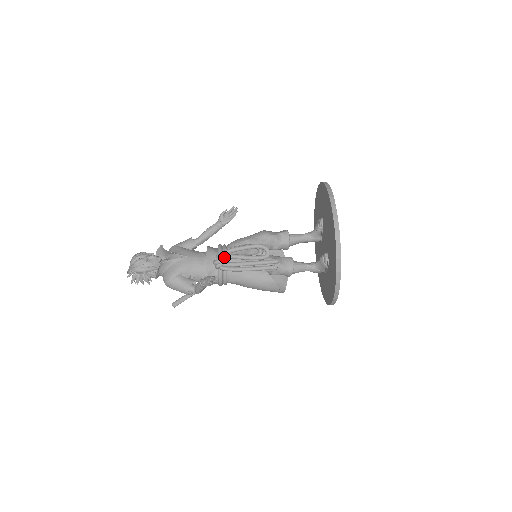
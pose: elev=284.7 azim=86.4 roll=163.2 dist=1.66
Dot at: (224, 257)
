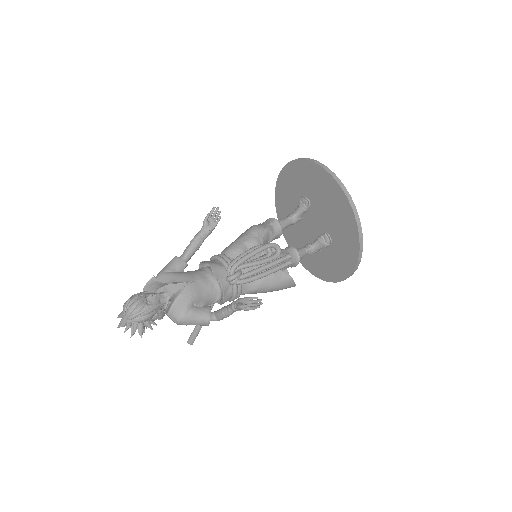
Dot at: (237, 269)
